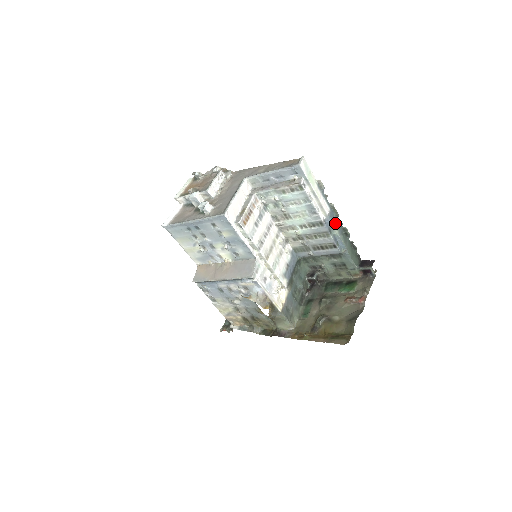
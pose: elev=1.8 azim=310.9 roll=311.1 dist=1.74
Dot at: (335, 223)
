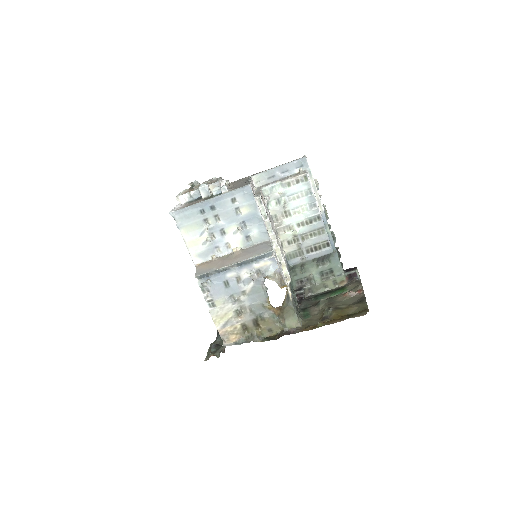
Dot at: (327, 222)
